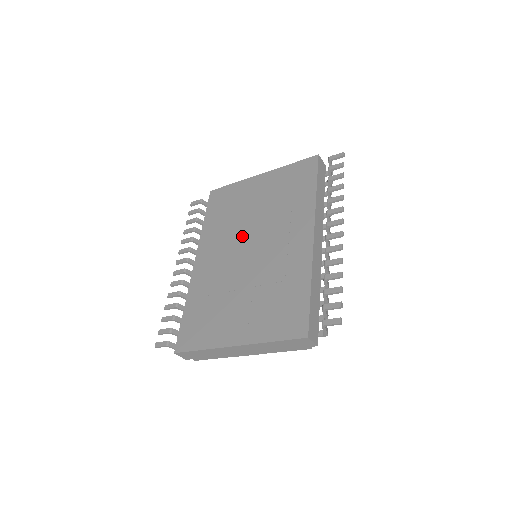
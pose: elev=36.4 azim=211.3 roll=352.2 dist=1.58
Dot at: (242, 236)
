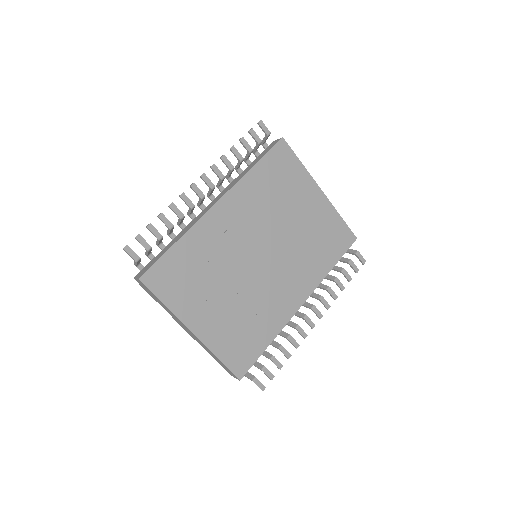
Dot at: (267, 235)
